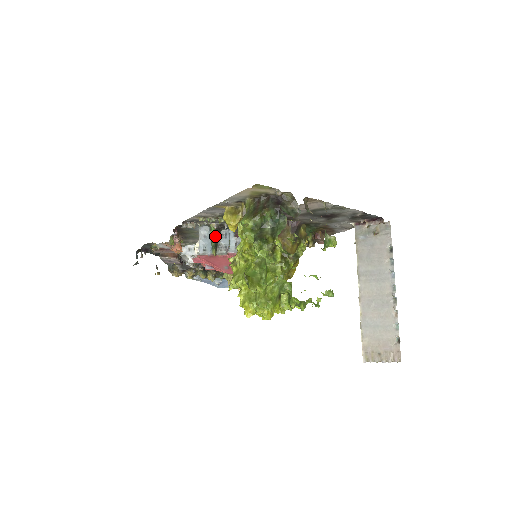
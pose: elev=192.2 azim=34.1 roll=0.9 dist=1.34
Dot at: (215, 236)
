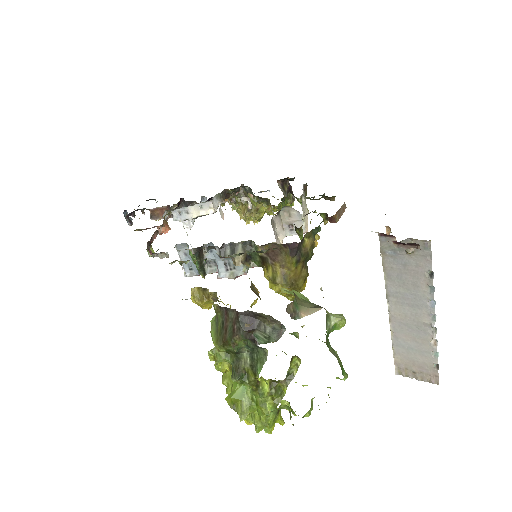
Dot at: (197, 260)
